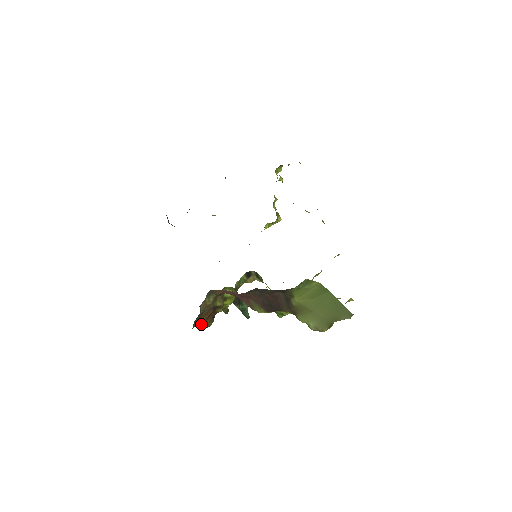
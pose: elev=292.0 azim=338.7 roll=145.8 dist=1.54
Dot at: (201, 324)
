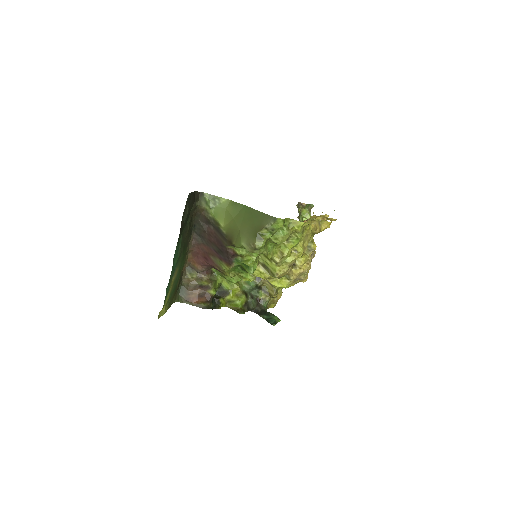
Dot at: (192, 303)
